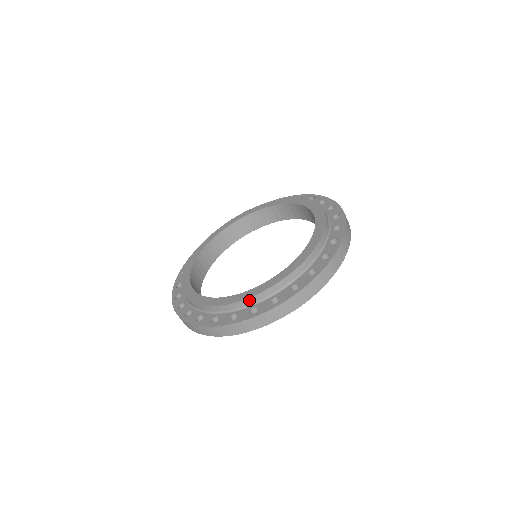
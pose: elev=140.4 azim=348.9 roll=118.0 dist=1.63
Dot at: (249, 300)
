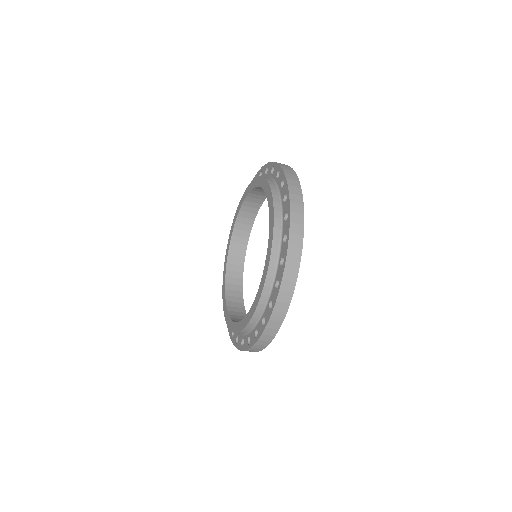
Dot at: occluded
